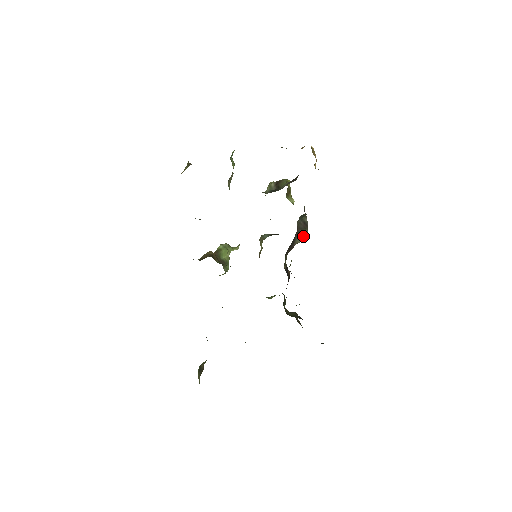
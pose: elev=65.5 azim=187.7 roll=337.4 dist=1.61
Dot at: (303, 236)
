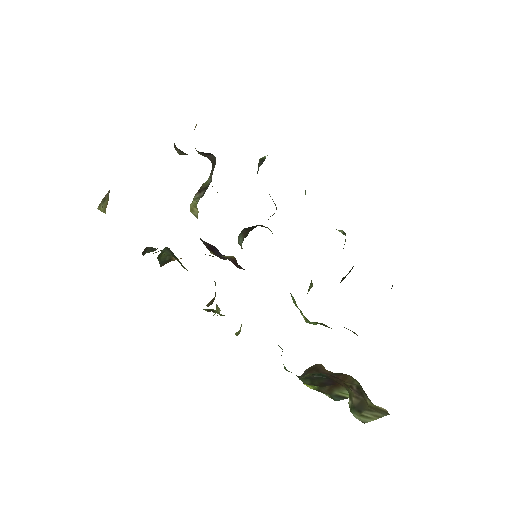
Dot at: (273, 201)
